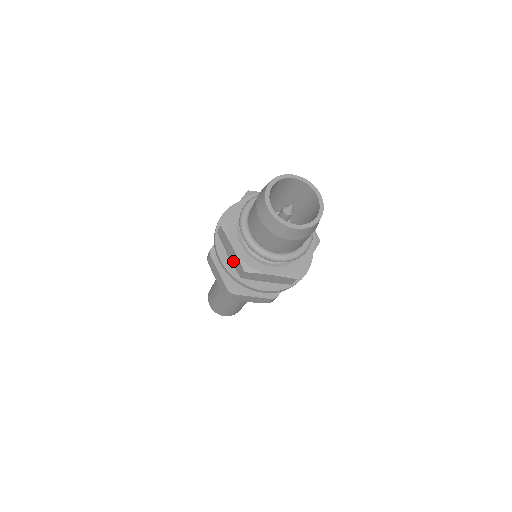
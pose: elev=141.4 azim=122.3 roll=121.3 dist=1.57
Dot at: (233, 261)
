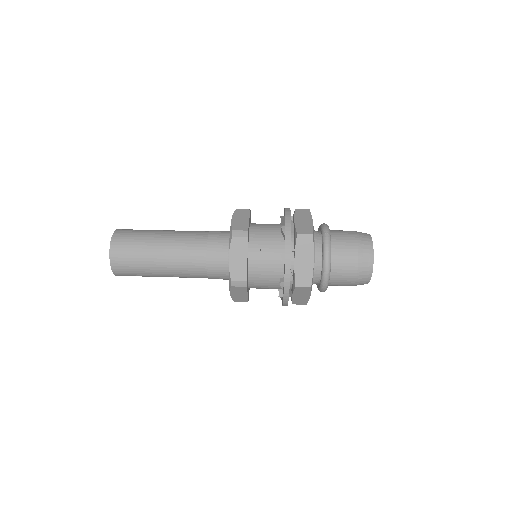
Dot at: (296, 299)
